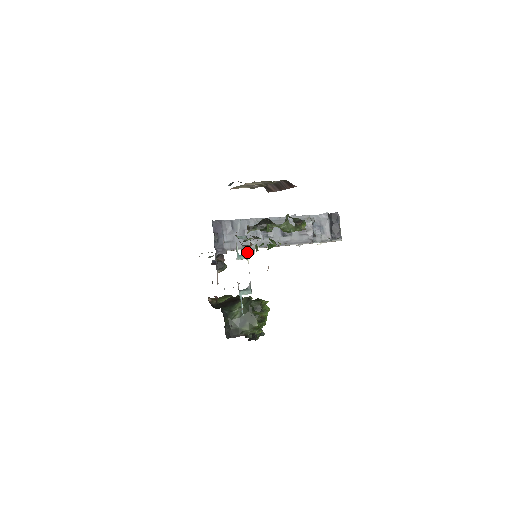
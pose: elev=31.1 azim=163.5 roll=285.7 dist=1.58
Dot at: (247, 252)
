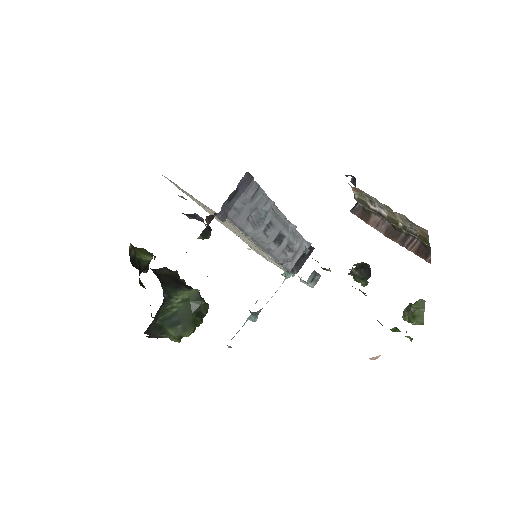
Dot at: (310, 280)
